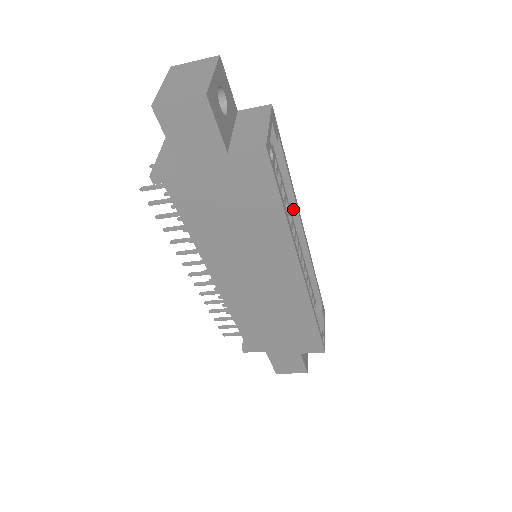
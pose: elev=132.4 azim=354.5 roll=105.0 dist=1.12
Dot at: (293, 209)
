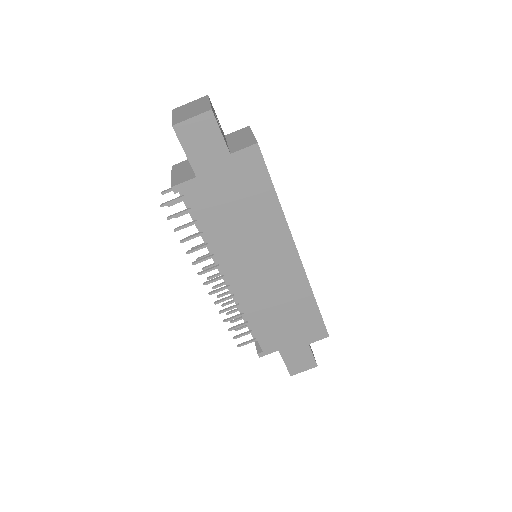
Dot at: occluded
